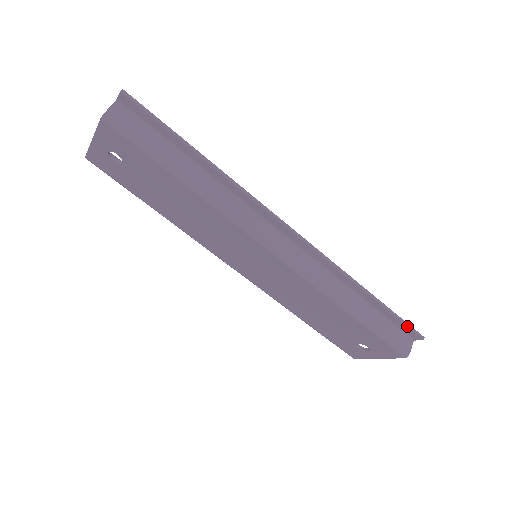
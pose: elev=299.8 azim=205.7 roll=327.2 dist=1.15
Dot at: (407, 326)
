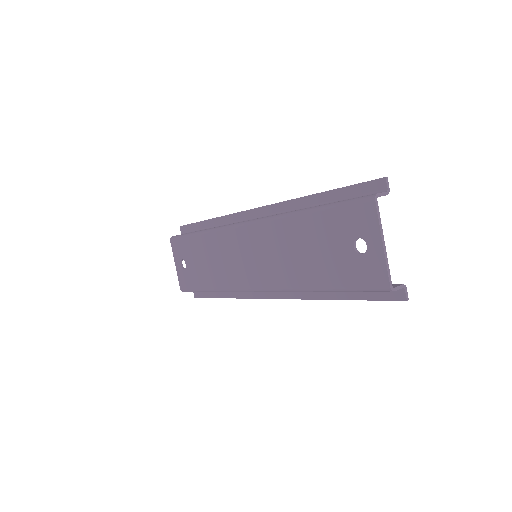
Dot at: (362, 183)
